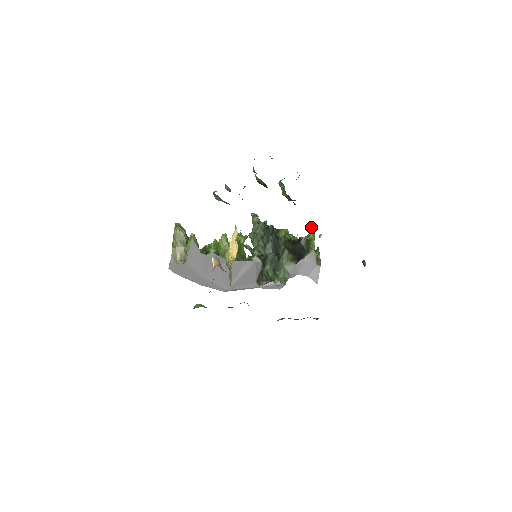
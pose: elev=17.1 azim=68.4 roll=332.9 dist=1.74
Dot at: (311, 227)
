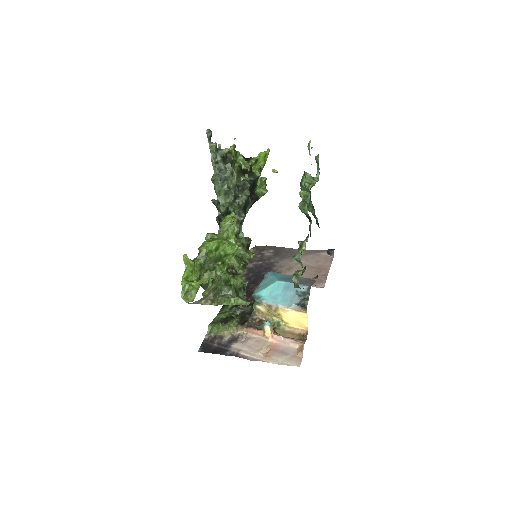
Dot at: (265, 154)
